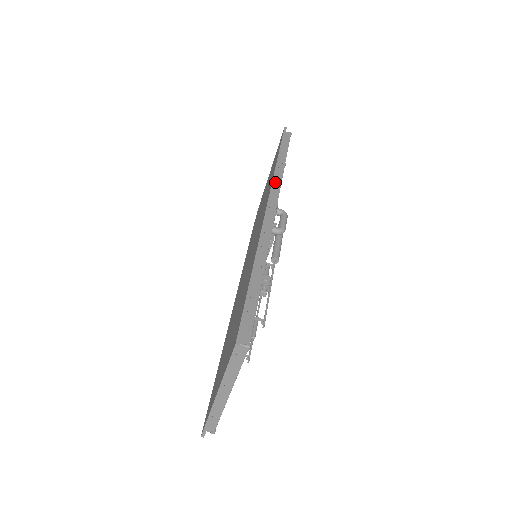
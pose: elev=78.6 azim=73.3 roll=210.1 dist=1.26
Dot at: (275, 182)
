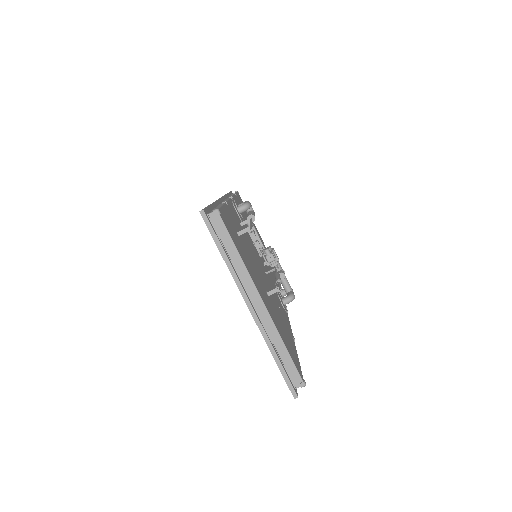
Dot at: occluded
